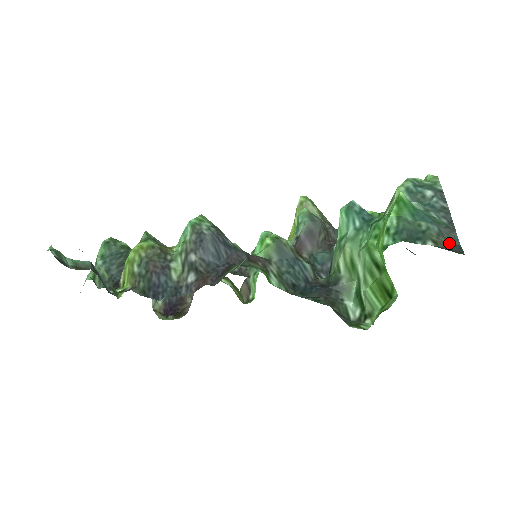
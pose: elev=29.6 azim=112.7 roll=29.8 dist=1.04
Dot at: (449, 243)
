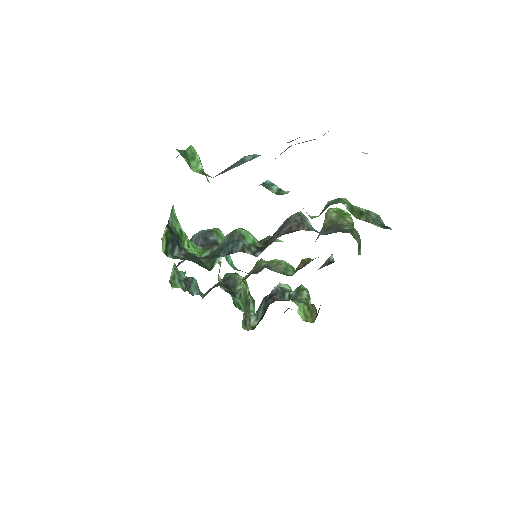
Dot at: occluded
